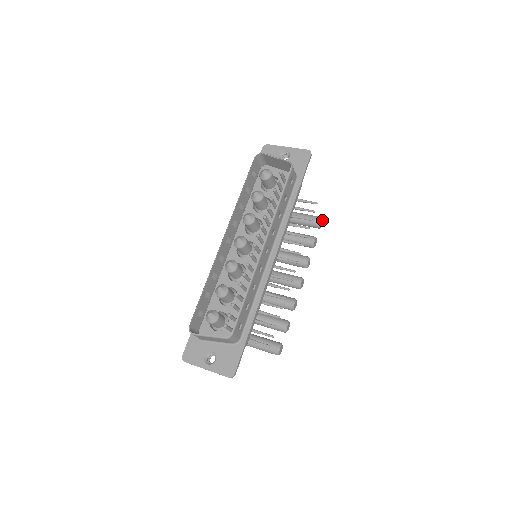
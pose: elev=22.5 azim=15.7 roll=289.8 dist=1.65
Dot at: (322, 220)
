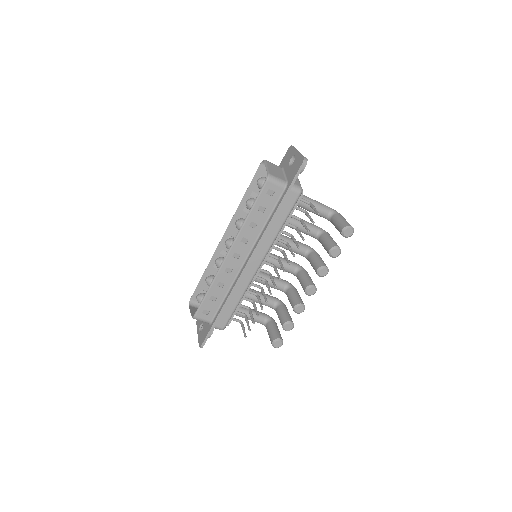
Dot at: (349, 229)
